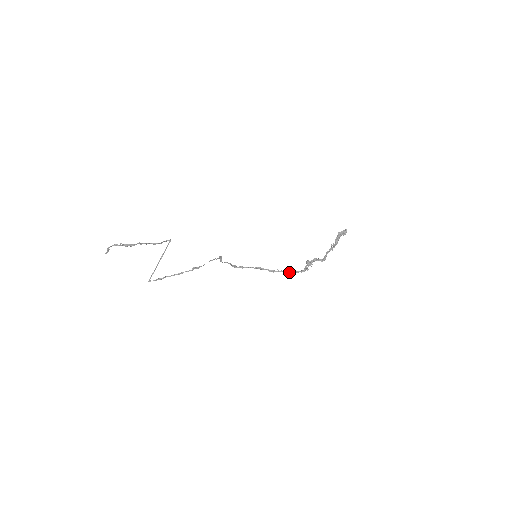
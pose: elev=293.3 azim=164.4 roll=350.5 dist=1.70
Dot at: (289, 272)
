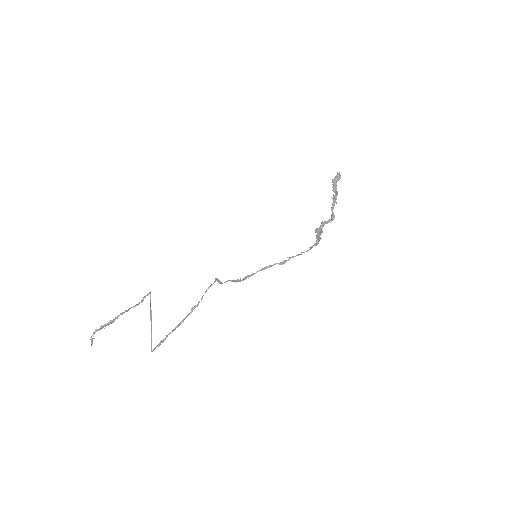
Dot at: occluded
